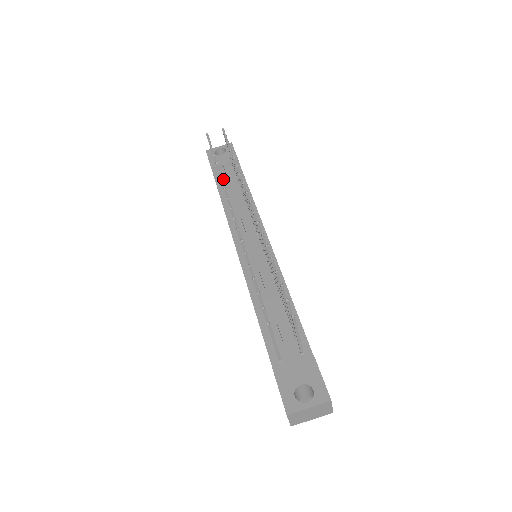
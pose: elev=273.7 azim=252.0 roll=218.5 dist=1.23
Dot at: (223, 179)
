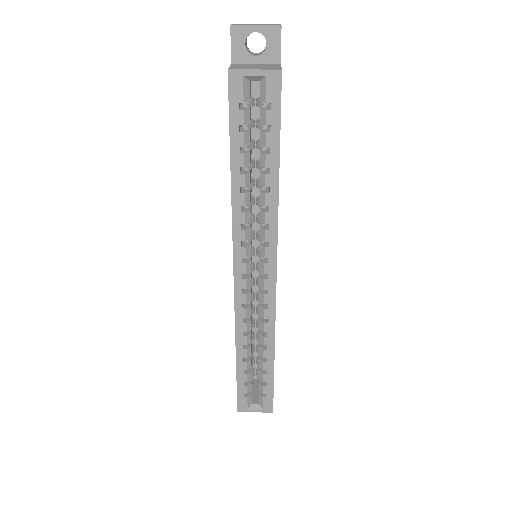
Dot at: occluded
